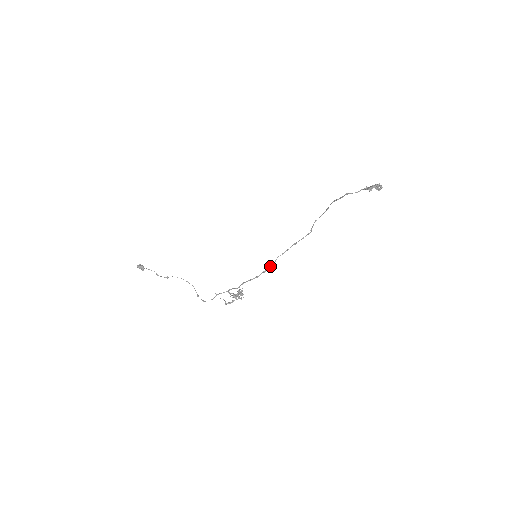
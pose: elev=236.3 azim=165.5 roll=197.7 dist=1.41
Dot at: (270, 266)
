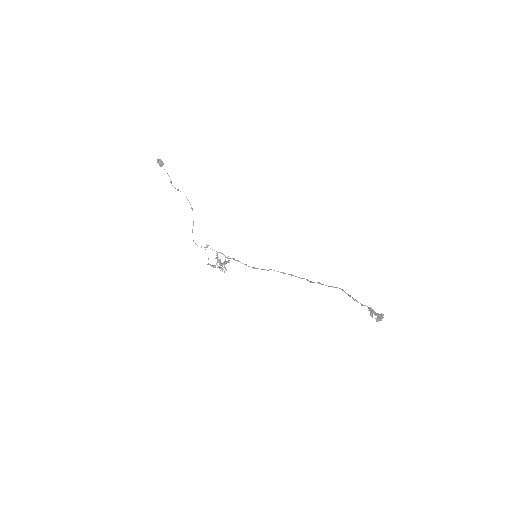
Dot at: occluded
